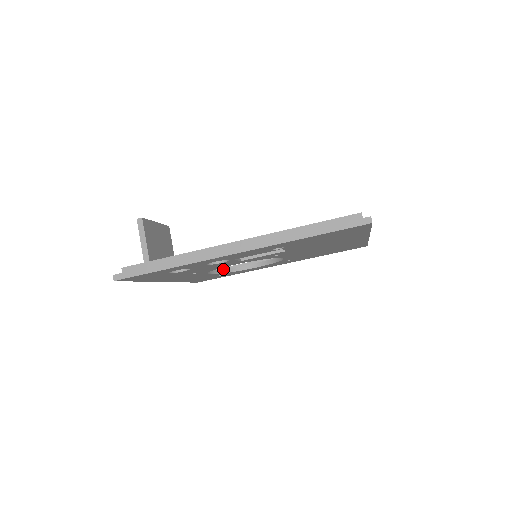
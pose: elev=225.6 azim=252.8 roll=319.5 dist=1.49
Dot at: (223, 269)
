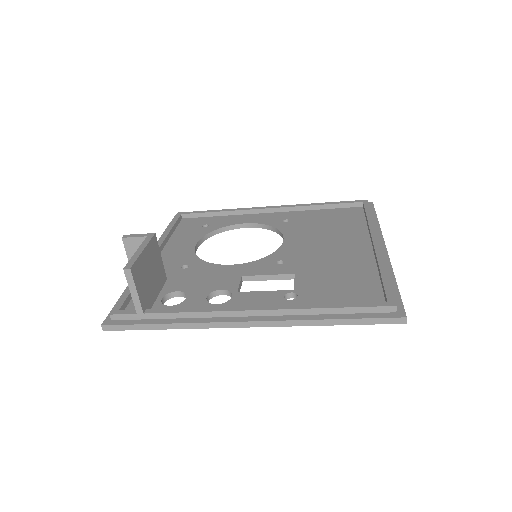
Dot at: (211, 232)
